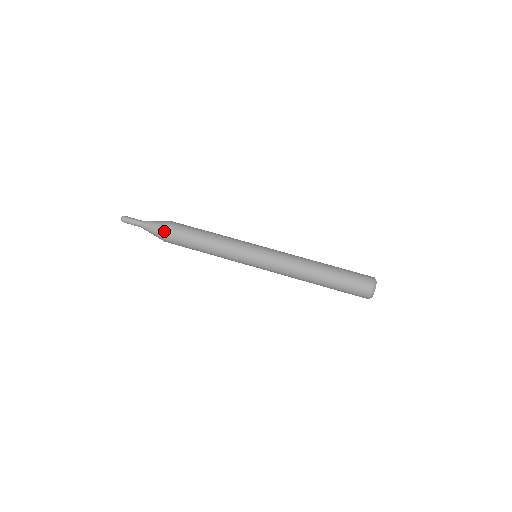
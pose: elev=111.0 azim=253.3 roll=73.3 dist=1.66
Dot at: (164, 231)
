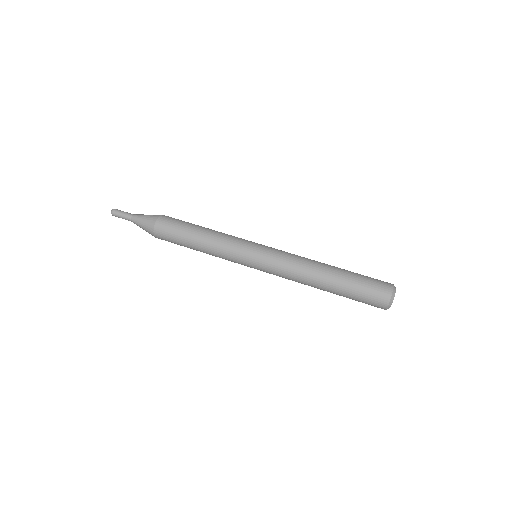
Dot at: (159, 216)
